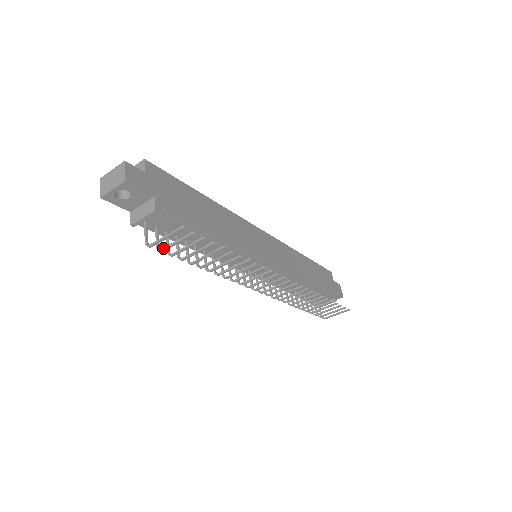
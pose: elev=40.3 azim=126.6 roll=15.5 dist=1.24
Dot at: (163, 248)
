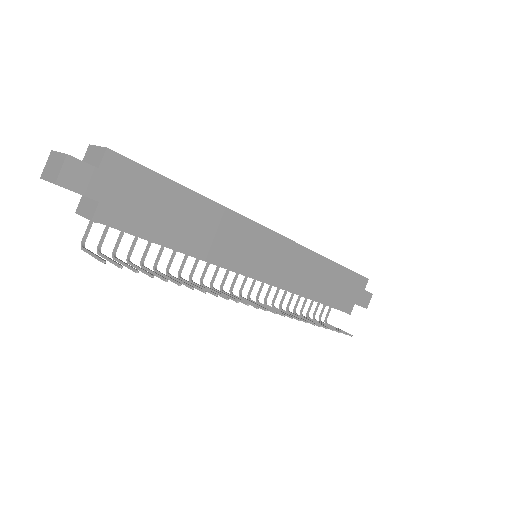
Dot at: (100, 253)
